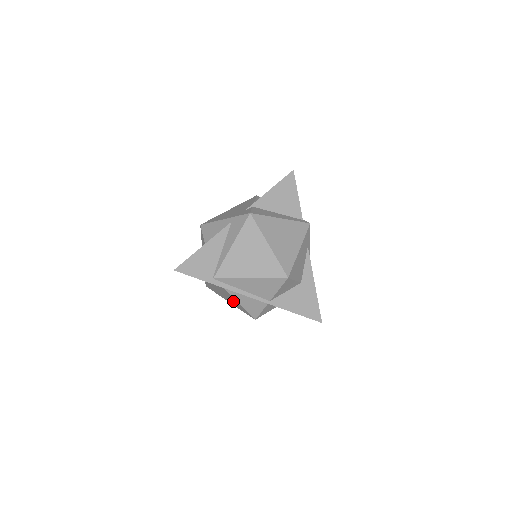
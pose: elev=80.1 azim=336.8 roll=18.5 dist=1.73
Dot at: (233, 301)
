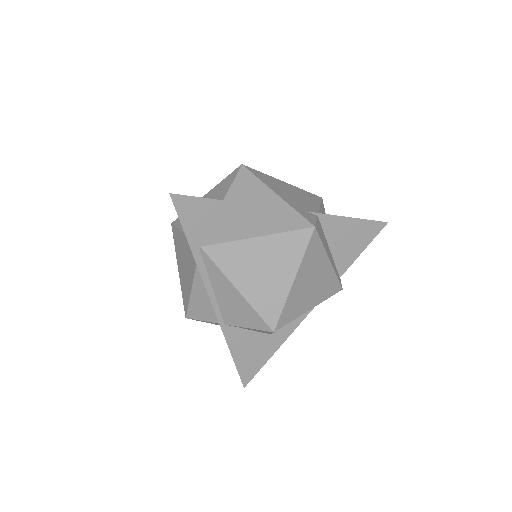
Dot at: (186, 279)
